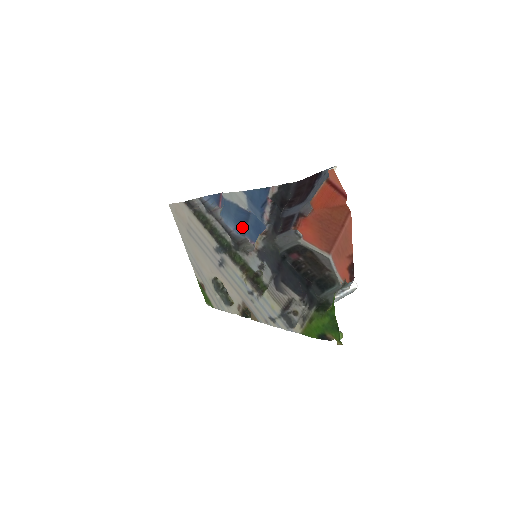
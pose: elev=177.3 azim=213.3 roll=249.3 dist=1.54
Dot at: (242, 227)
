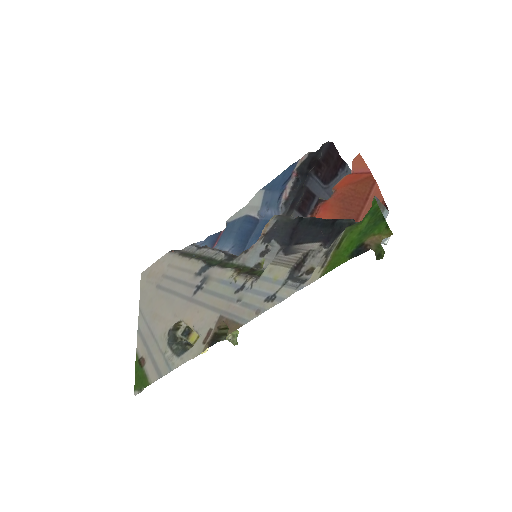
Dot at: (242, 243)
